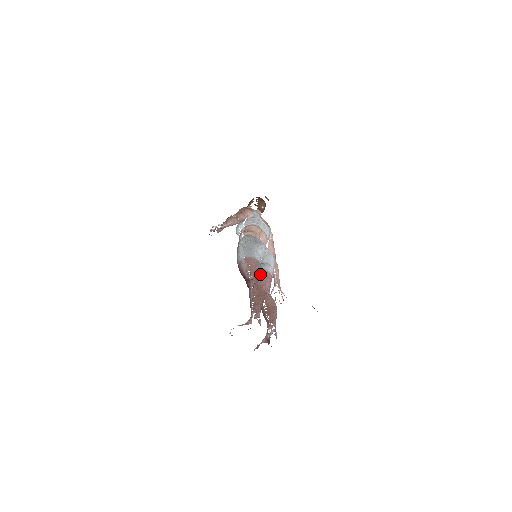
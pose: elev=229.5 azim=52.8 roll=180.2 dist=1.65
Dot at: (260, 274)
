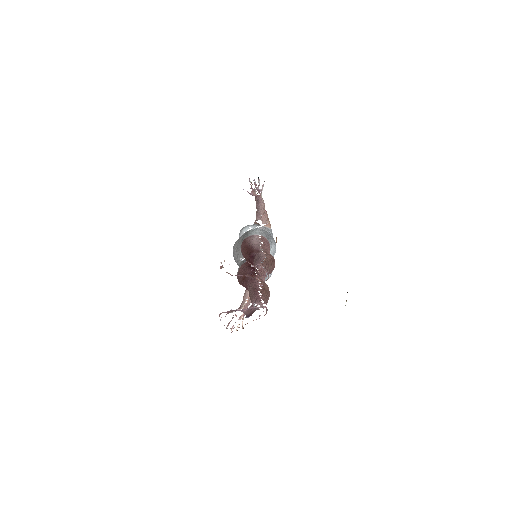
Dot at: occluded
